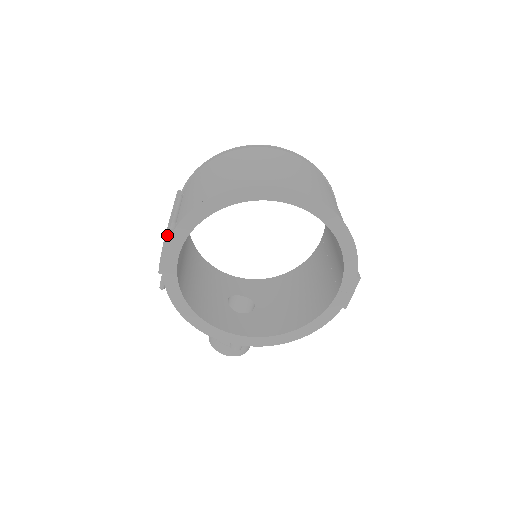
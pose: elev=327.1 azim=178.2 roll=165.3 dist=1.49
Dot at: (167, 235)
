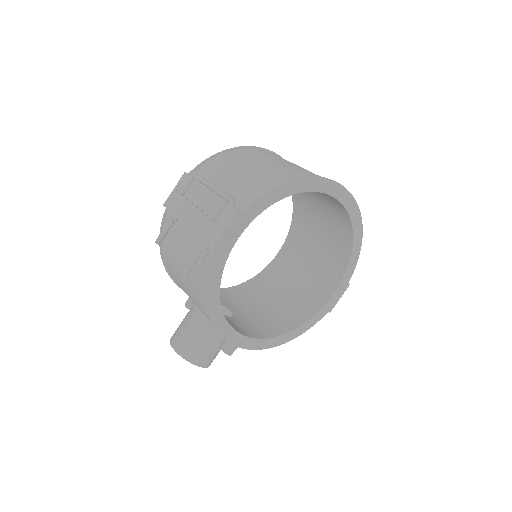
Dot at: occluded
